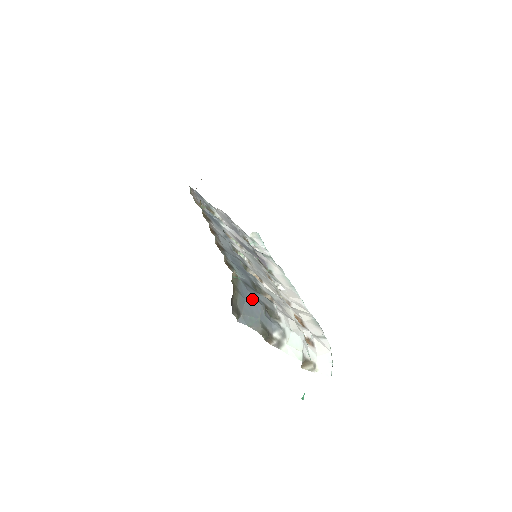
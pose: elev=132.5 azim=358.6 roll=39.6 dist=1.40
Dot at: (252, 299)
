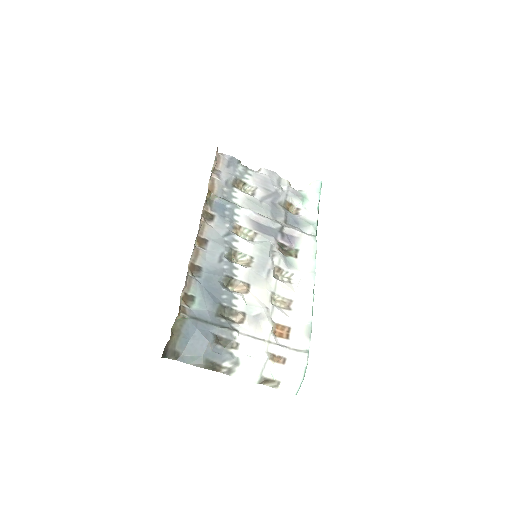
Dot at: (199, 337)
